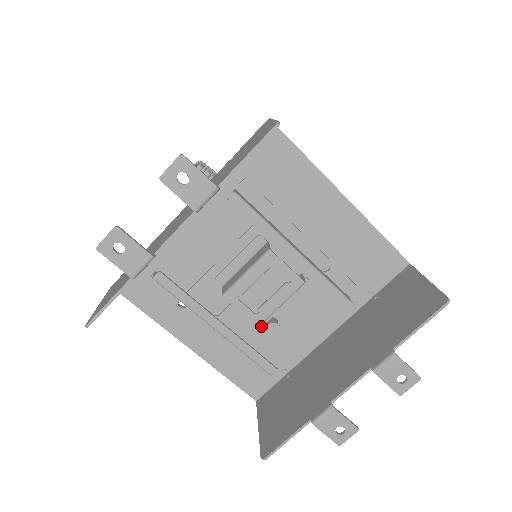
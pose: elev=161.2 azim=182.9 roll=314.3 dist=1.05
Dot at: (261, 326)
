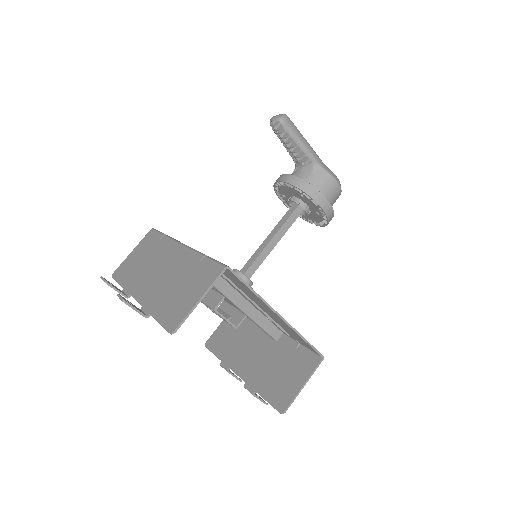
Dot at: occluded
